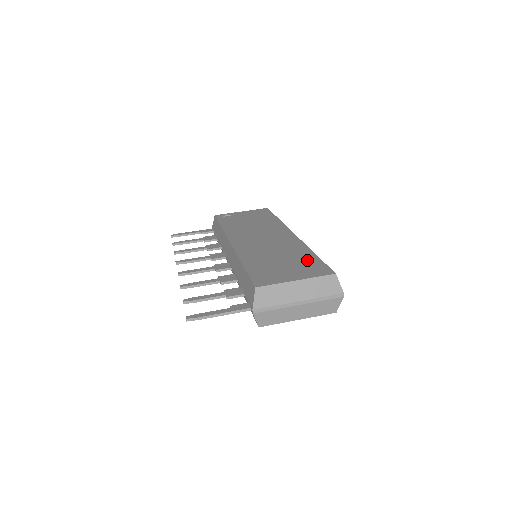
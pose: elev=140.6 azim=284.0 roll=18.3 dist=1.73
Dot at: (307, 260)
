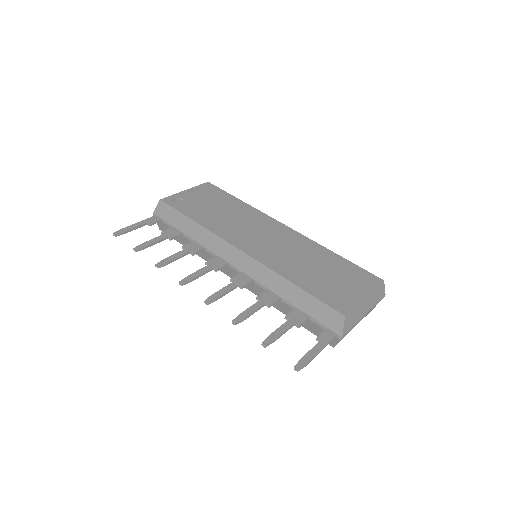
Dot at: (343, 266)
